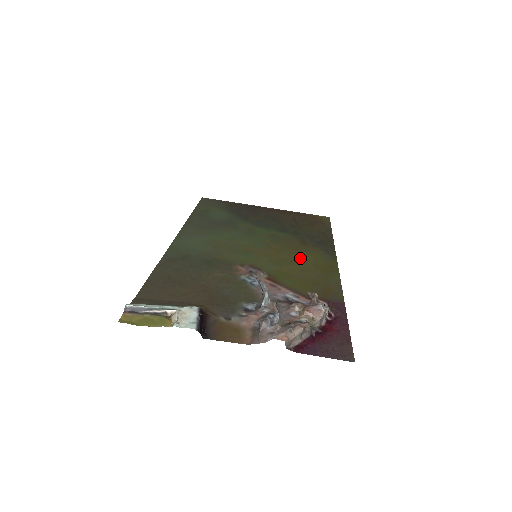
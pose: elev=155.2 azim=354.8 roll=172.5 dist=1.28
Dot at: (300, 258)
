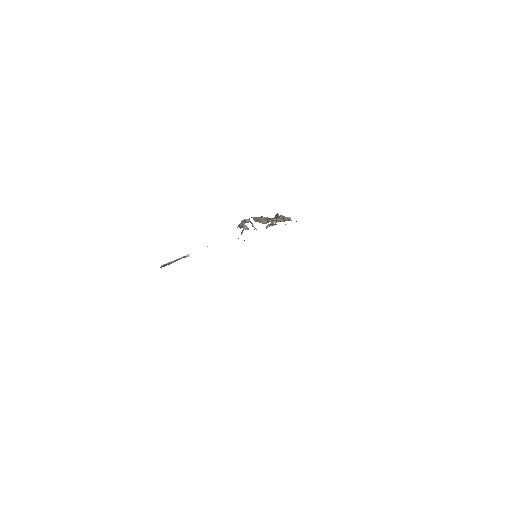
Dot at: occluded
